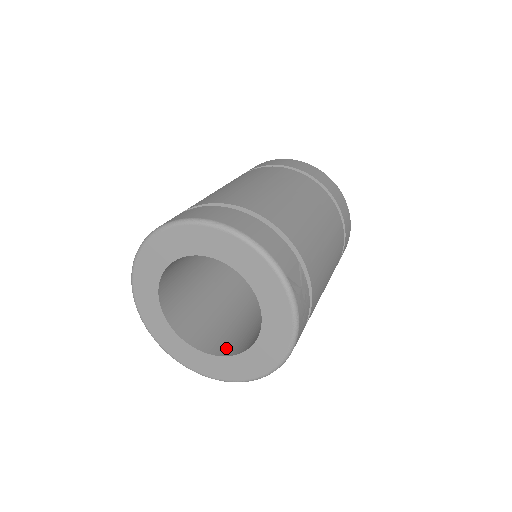
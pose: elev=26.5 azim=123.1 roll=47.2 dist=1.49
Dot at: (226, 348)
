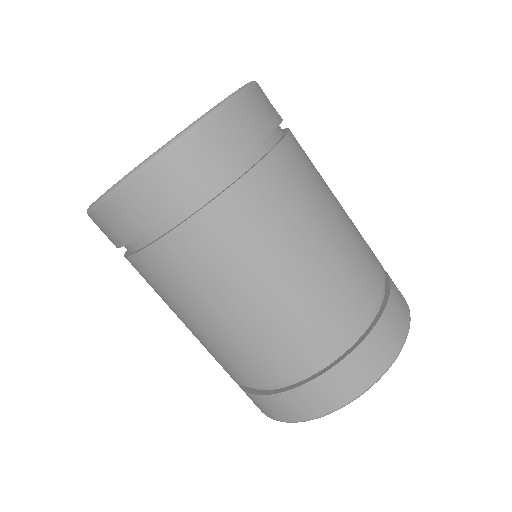
Dot at: occluded
